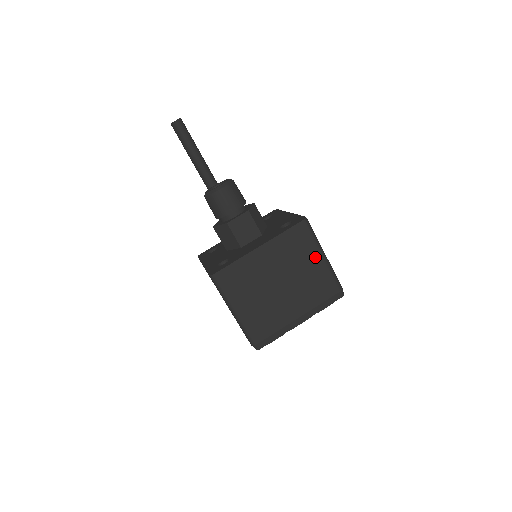
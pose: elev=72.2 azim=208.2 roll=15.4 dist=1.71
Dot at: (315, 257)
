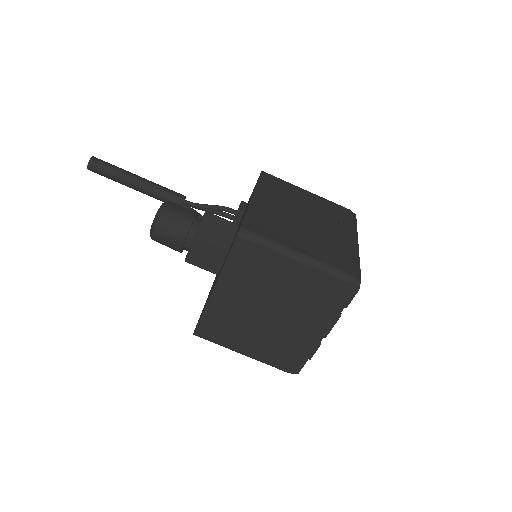
Dot at: (285, 265)
